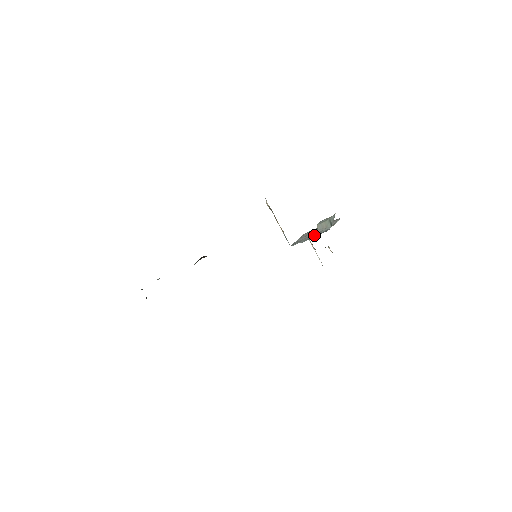
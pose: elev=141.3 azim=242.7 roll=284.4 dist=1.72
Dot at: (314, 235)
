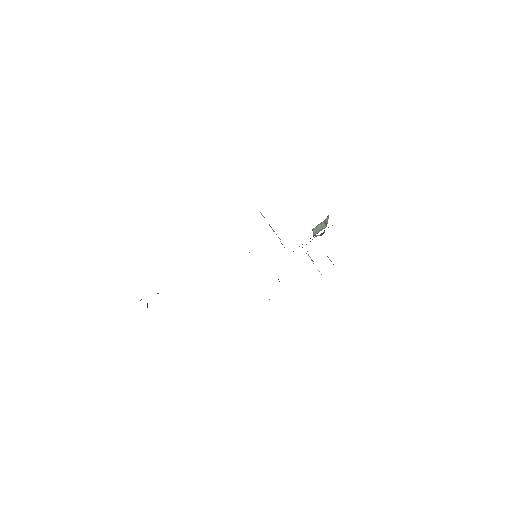
Dot at: occluded
